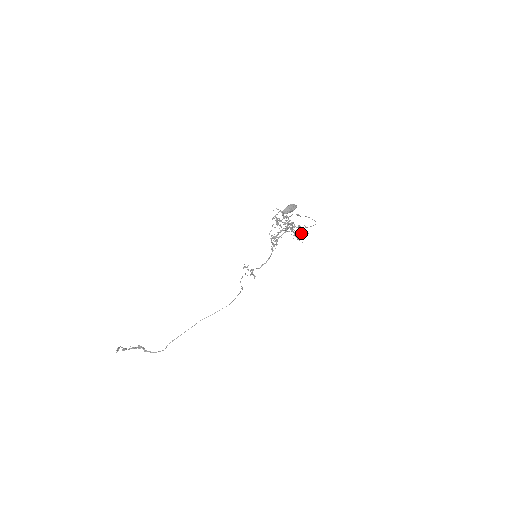
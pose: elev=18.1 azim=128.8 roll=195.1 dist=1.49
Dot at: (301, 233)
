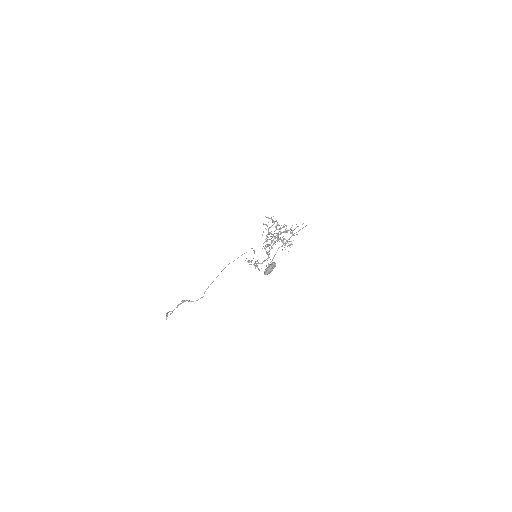
Dot at: occluded
